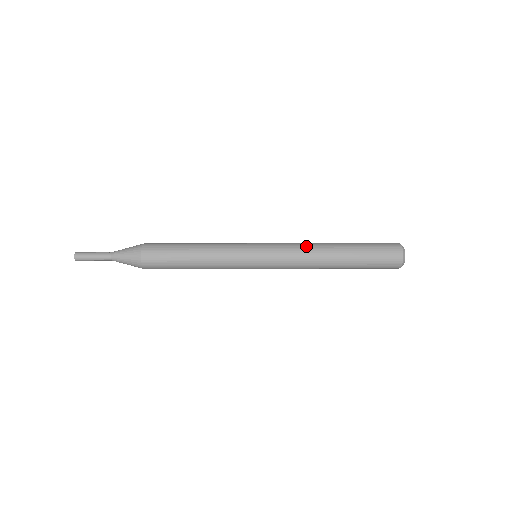
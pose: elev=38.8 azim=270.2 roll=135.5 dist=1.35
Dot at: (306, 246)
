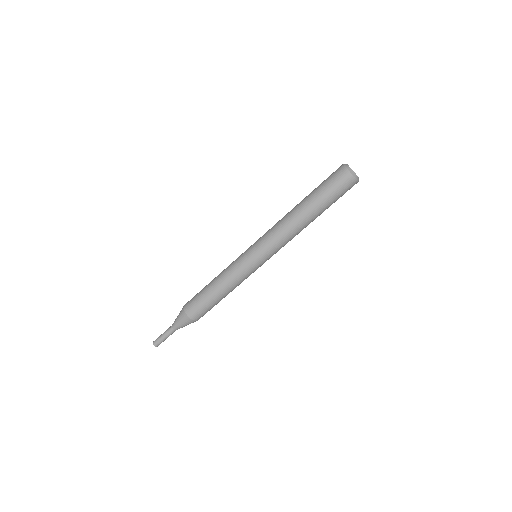
Dot at: (279, 221)
